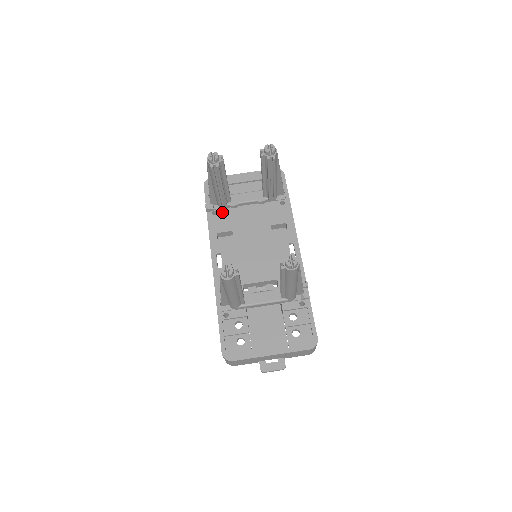
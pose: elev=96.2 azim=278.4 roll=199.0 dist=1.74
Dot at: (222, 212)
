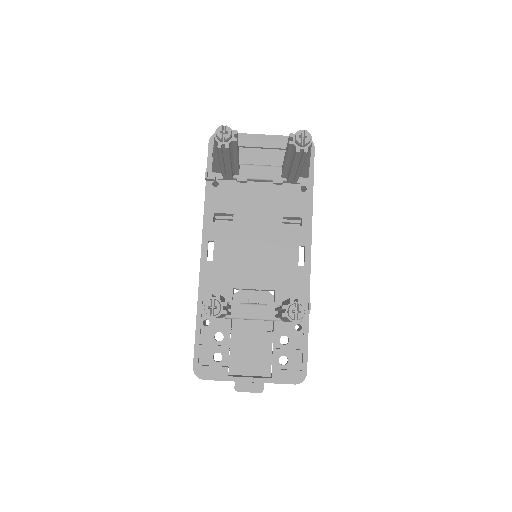
Dot at: (225, 185)
